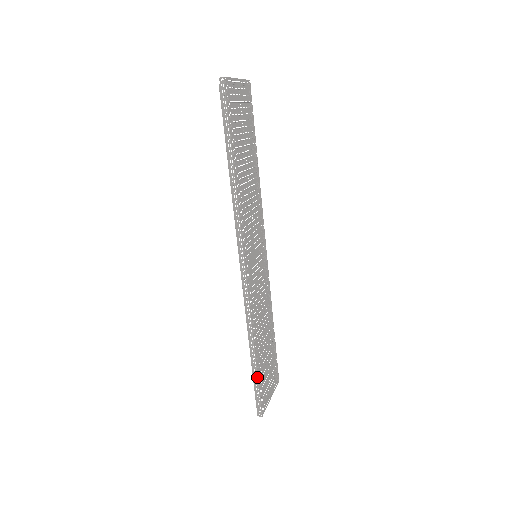
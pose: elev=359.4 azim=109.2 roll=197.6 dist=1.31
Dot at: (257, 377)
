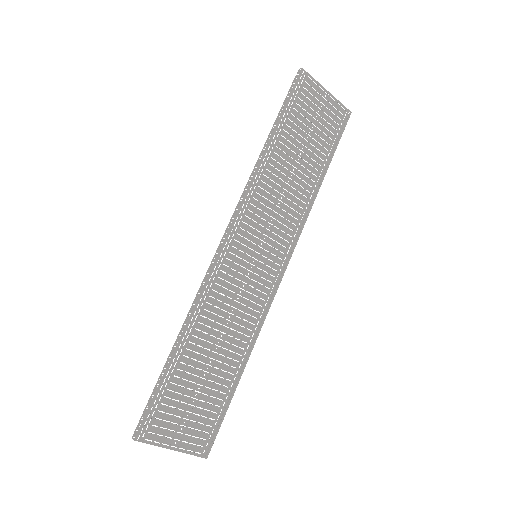
Dot at: (161, 378)
